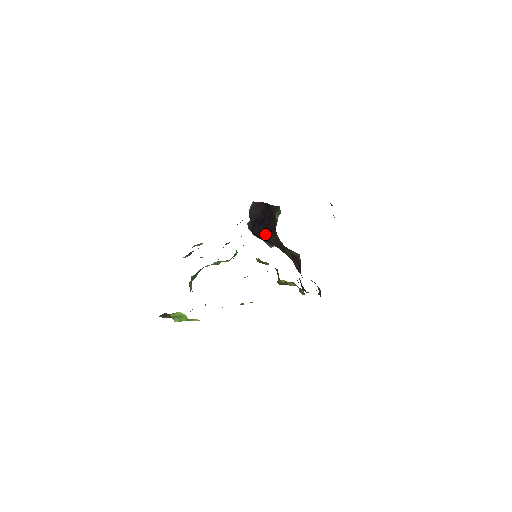
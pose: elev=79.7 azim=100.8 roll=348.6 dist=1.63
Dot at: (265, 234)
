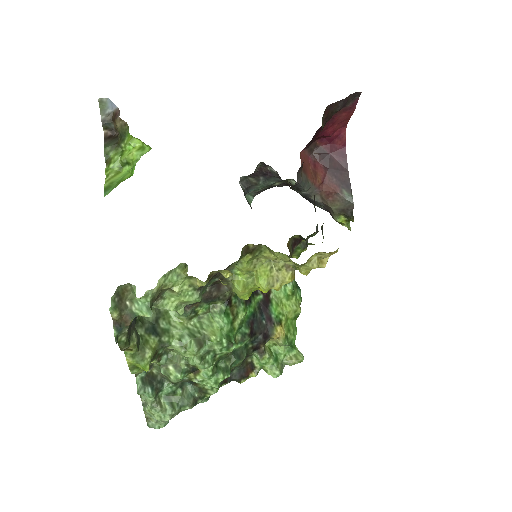
Dot at: occluded
